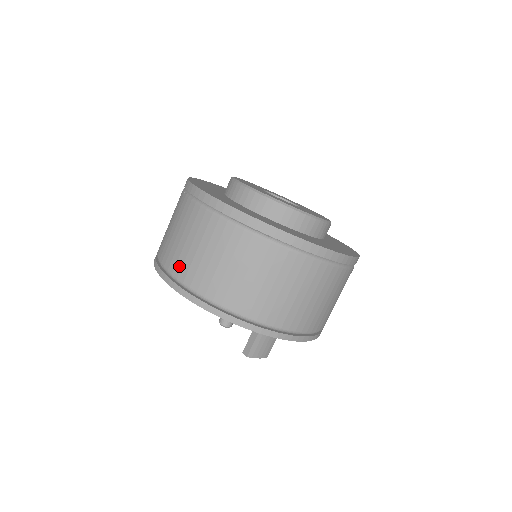
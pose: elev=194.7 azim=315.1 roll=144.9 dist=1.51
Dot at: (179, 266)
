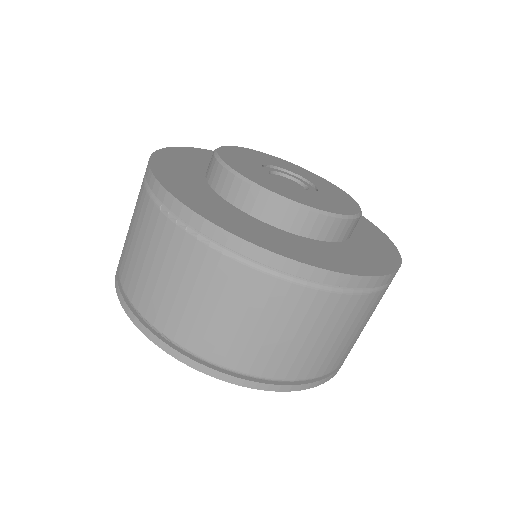
Dot at: (235, 355)
